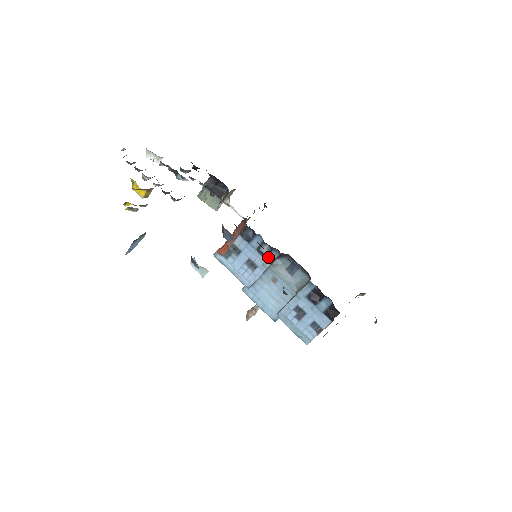
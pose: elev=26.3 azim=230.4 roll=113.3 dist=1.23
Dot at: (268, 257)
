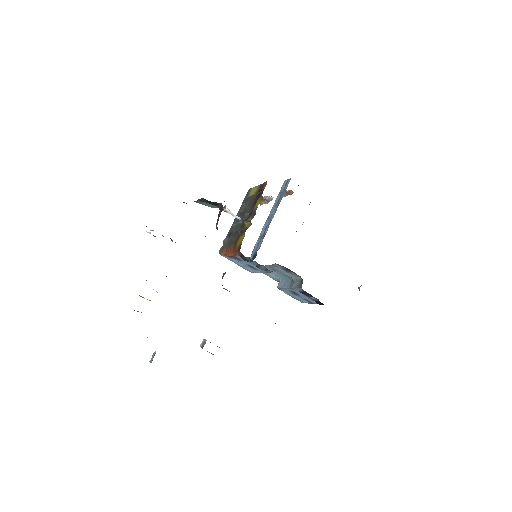
Dot at: (265, 271)
